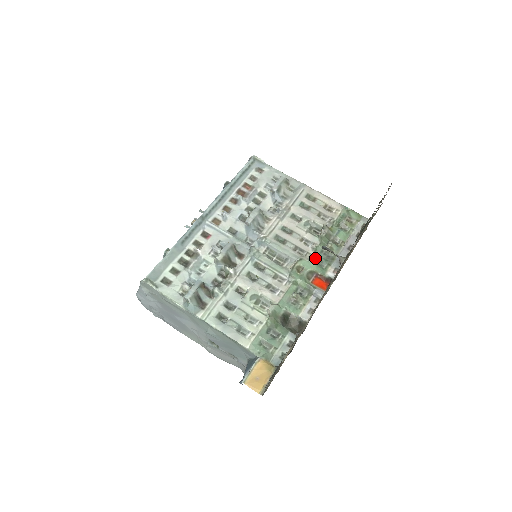
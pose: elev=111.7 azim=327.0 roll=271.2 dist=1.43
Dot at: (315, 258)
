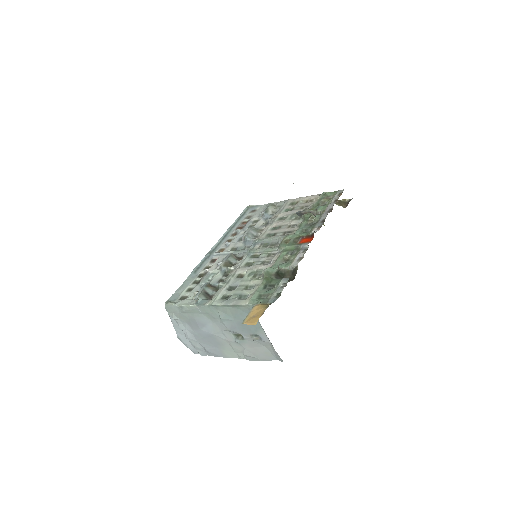
Dot at: (301, 230)
